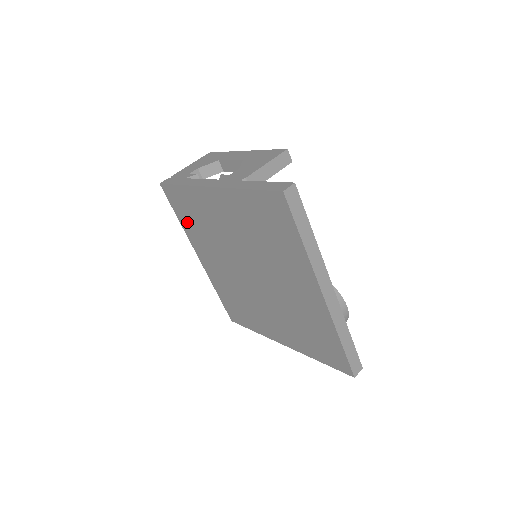
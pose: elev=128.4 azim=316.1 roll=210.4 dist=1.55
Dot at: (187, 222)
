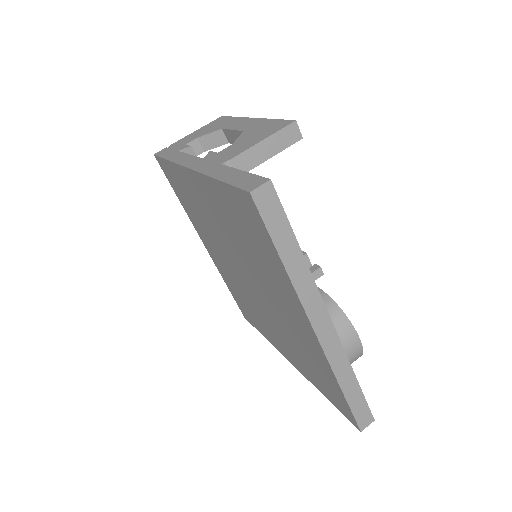
Dot at: (185, 203)
